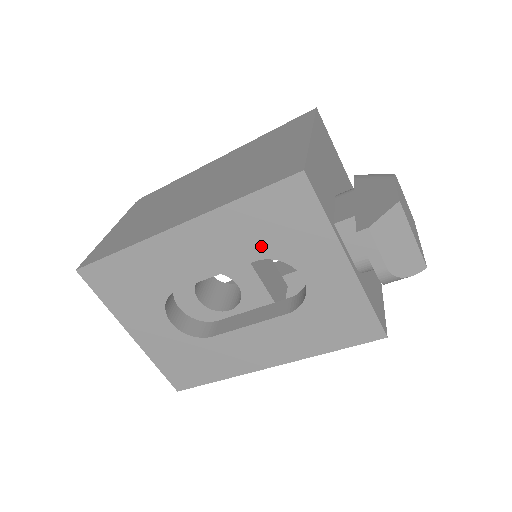
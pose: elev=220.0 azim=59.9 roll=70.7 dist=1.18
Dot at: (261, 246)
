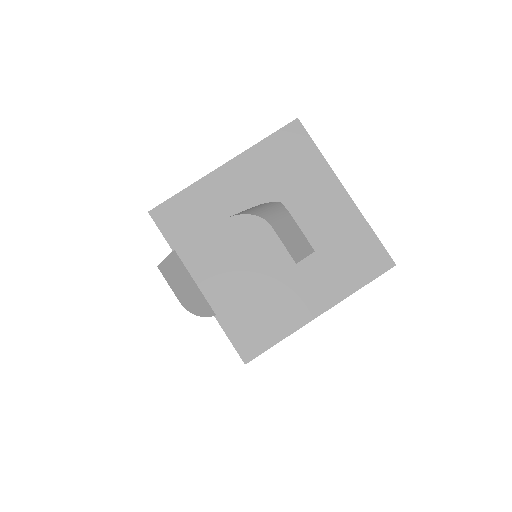
Dot at: occluded
